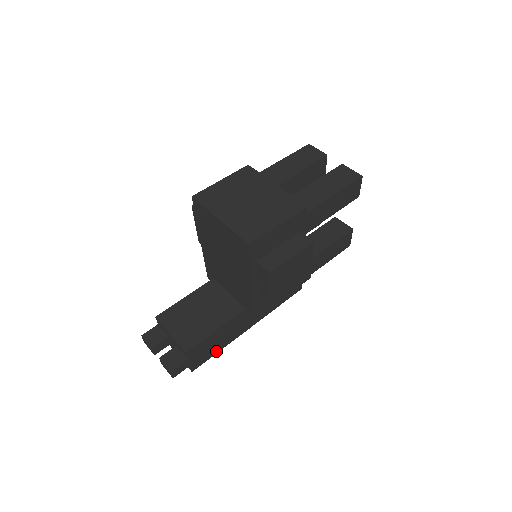
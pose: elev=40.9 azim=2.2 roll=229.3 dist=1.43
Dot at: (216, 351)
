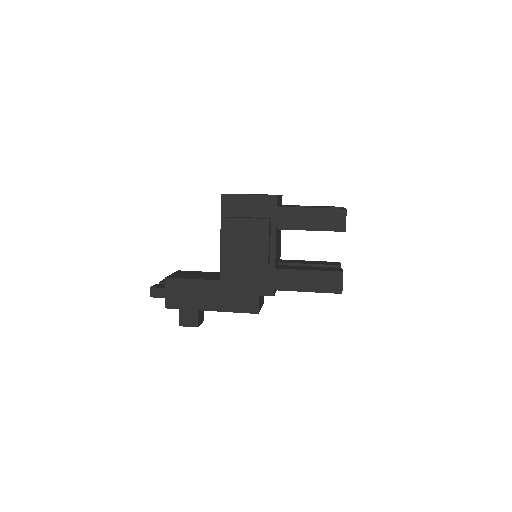
Dot at: (189, 307)
